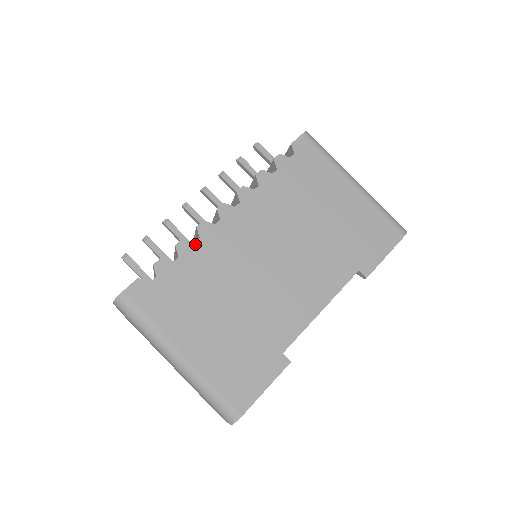
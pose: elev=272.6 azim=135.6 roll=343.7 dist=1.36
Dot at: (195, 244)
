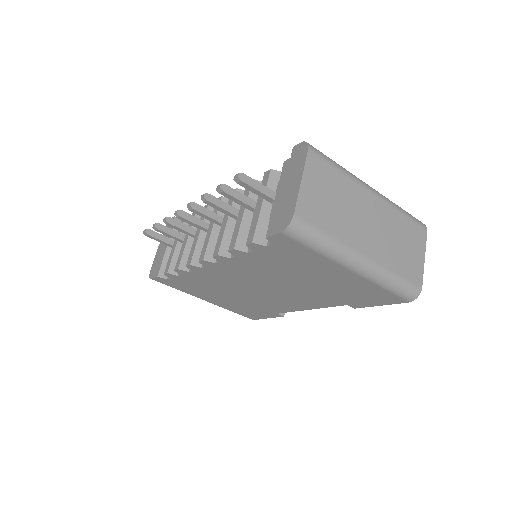
Dot at: (190, 273)
